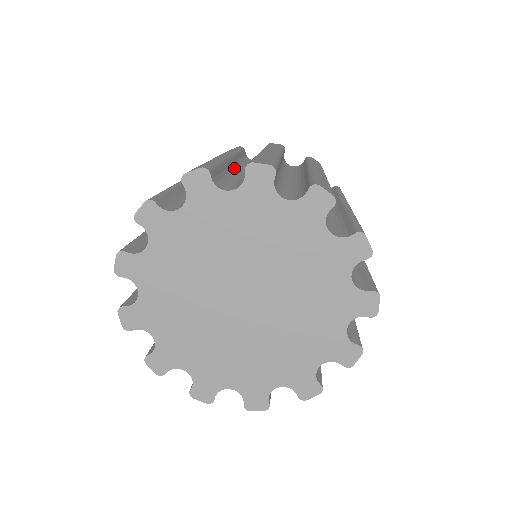
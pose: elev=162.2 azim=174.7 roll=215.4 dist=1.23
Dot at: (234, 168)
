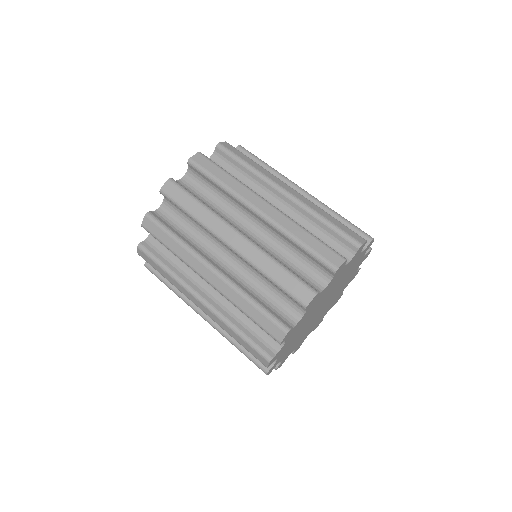
Dot at: (212, 296)
